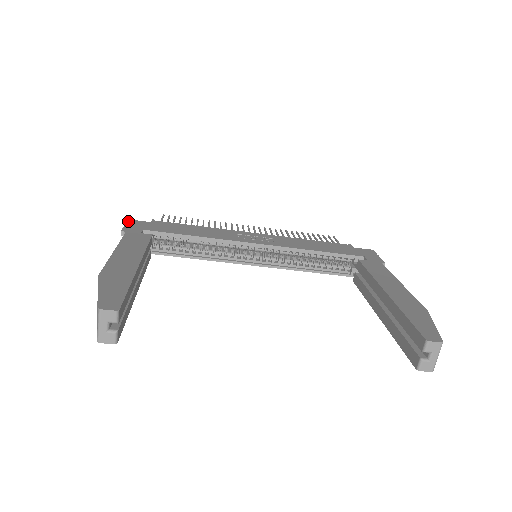
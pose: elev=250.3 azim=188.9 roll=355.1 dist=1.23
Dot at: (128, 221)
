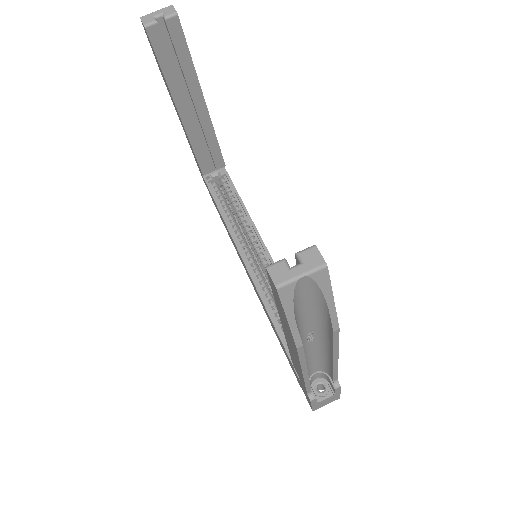
Dot at: occluded
